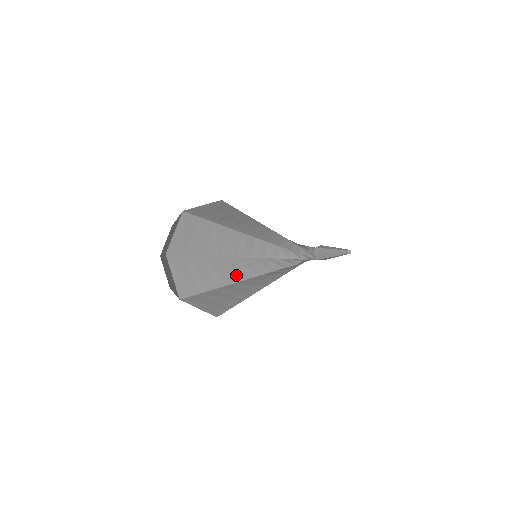
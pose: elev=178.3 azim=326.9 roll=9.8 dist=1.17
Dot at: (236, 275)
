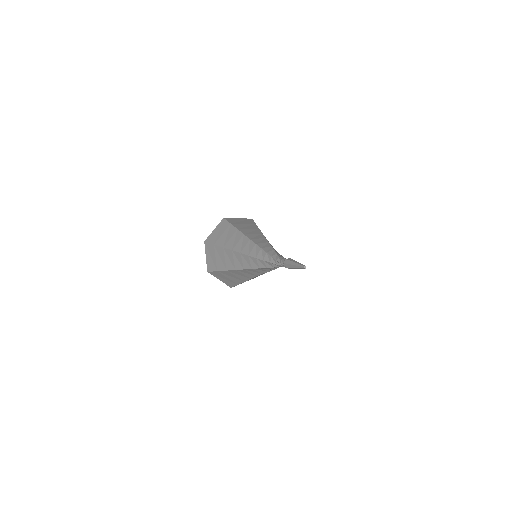
Dot at: (239, 265)
